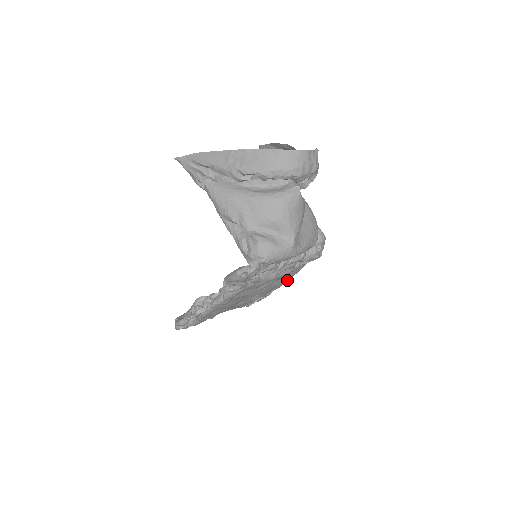
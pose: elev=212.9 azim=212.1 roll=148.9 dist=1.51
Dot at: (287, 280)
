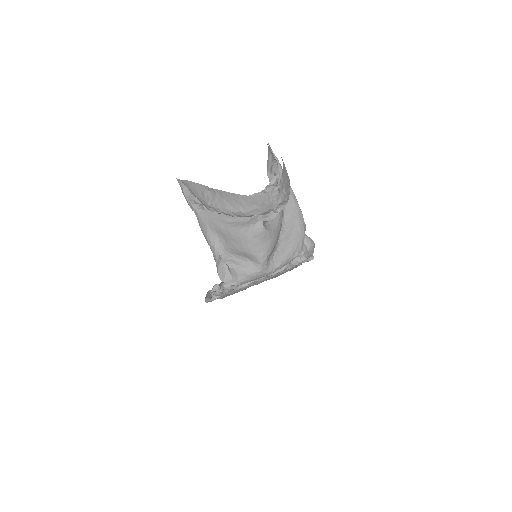
Dot at: occluded
